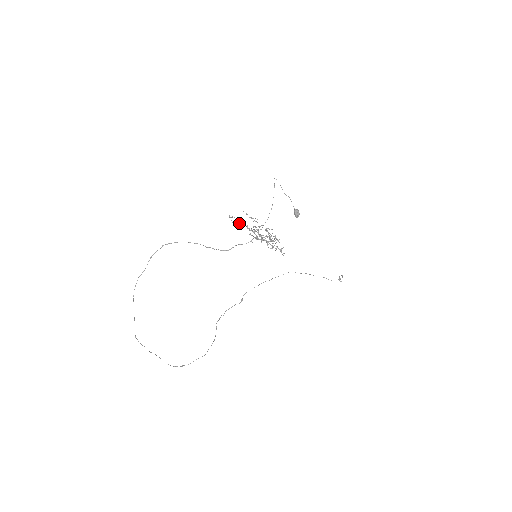
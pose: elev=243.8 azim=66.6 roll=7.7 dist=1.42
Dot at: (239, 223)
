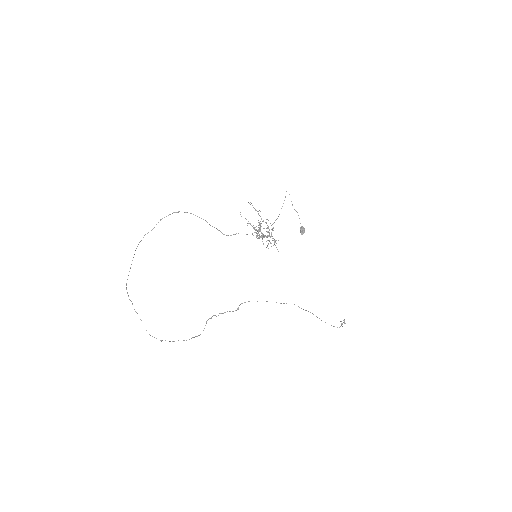
Dot at: occluded
